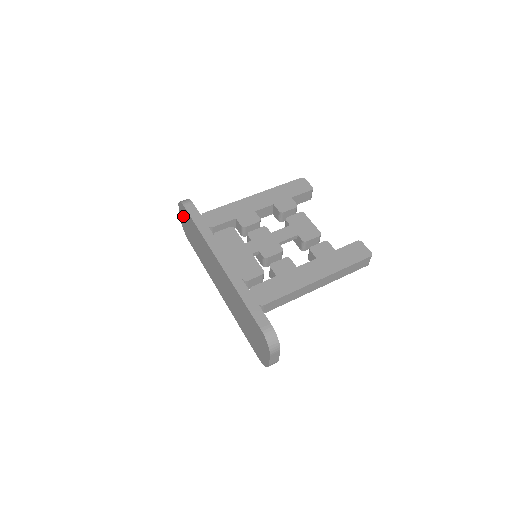
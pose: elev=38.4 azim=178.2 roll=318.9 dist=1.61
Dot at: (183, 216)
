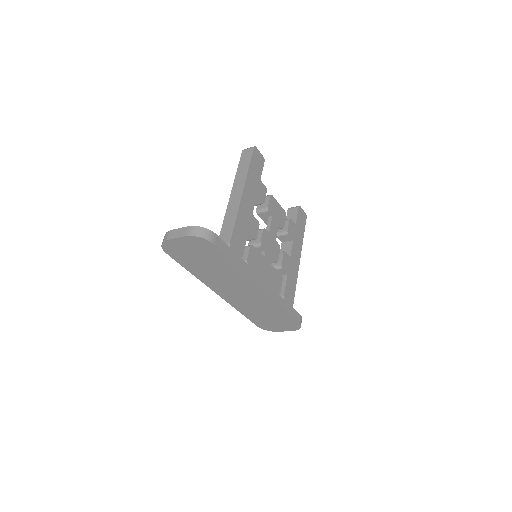
Dot at: (191, 245)
